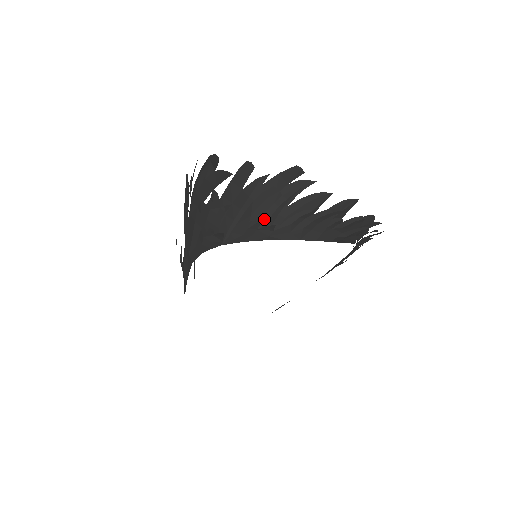
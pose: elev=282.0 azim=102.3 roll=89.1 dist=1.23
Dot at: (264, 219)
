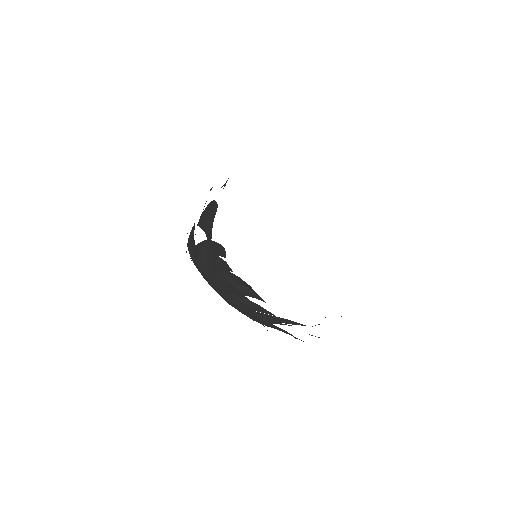
Dot at: (220, 286)
